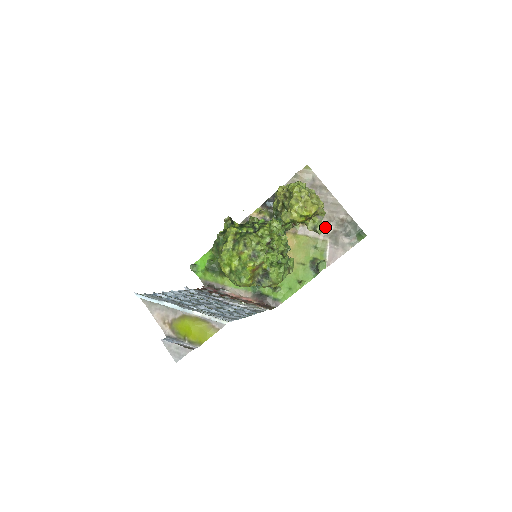
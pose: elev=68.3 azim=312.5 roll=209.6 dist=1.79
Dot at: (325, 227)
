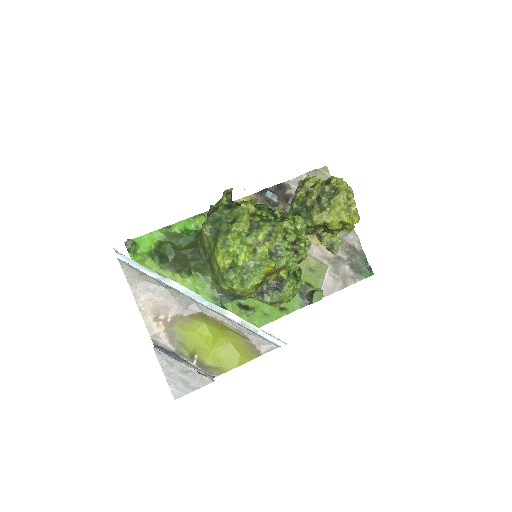
Dot at: occluded
